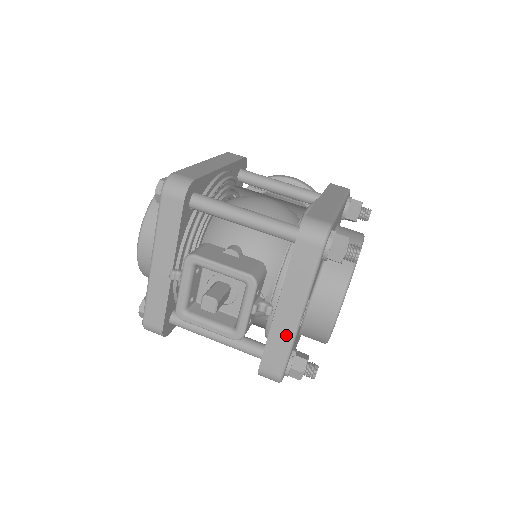
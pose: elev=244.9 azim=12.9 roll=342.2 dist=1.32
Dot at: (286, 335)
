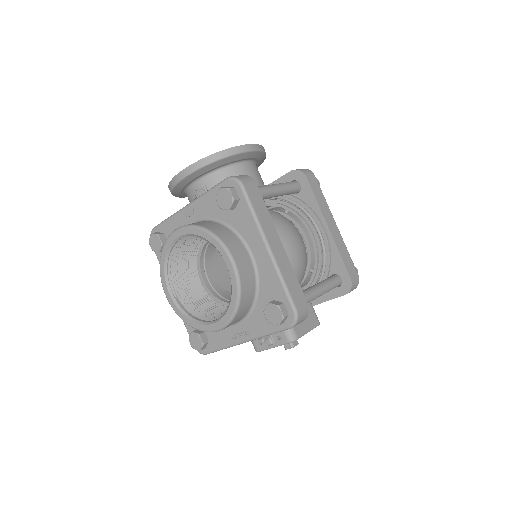
Dot at: occluded
